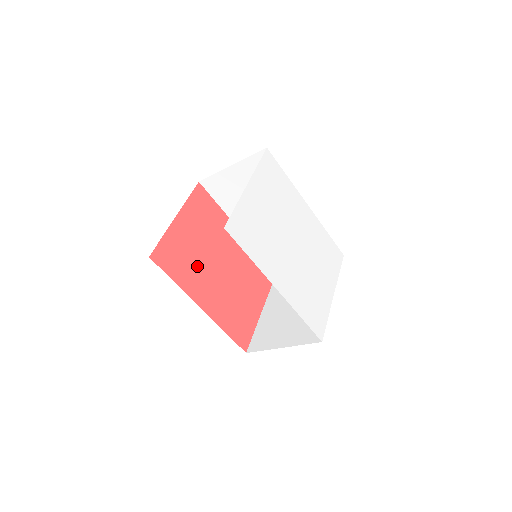
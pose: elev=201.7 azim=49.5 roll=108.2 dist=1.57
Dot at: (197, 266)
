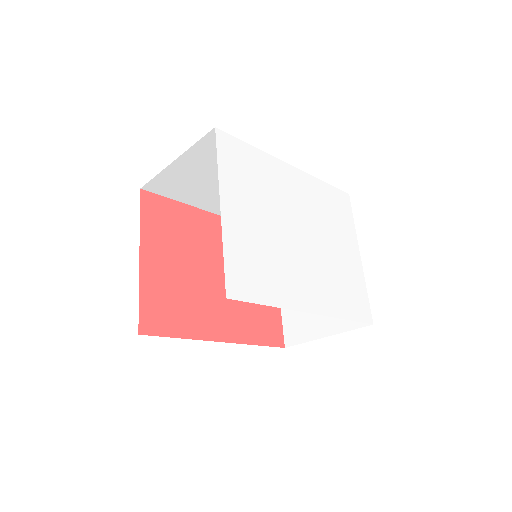
Dot at: (193, 297)
